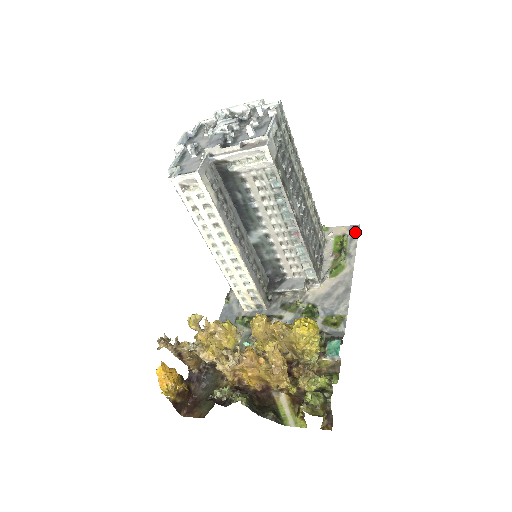
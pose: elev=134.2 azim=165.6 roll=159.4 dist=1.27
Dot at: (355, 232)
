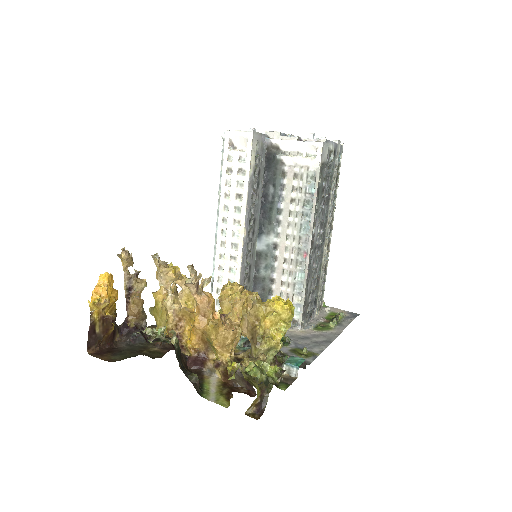
Dot at: (353, 316)
